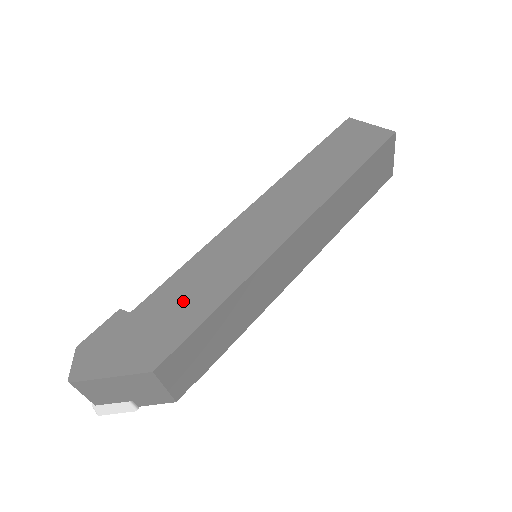
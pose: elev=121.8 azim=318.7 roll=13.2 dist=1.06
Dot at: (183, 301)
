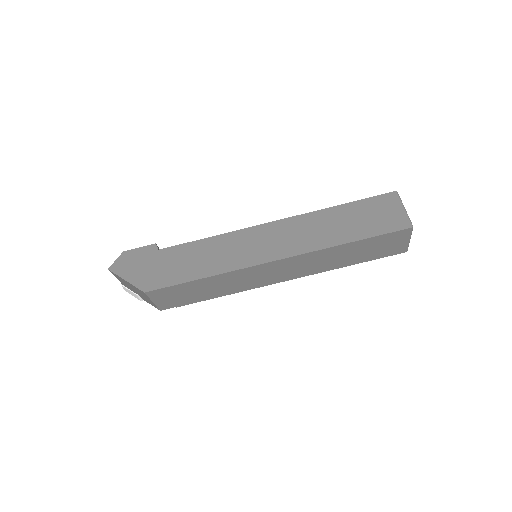
Dot at: (186, 262)
